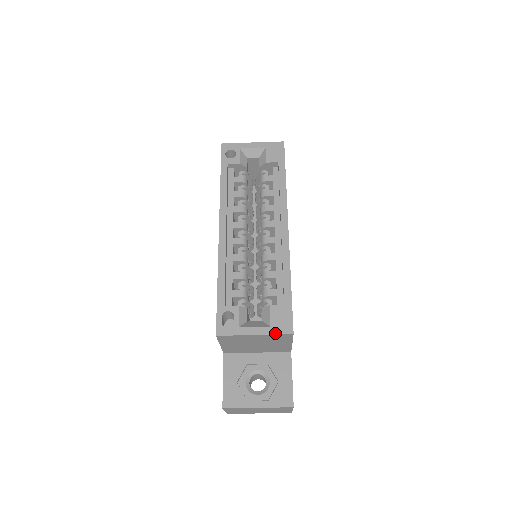
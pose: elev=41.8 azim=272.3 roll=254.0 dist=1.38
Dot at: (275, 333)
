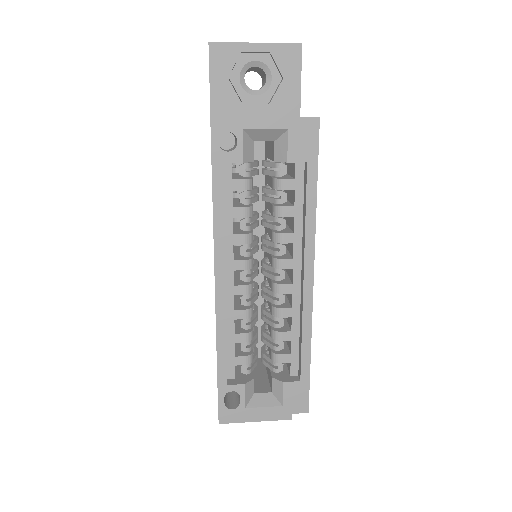
Dot at: (288, 413)
